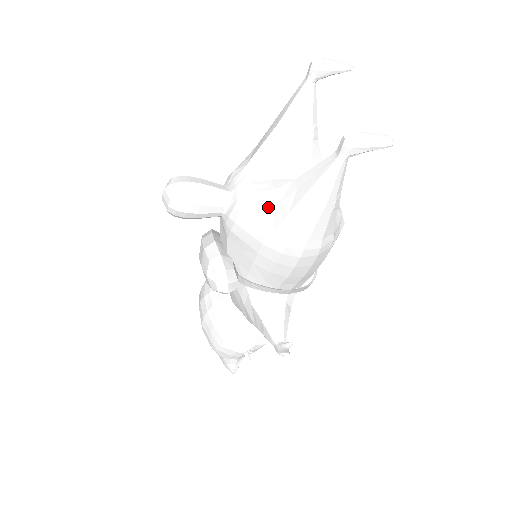
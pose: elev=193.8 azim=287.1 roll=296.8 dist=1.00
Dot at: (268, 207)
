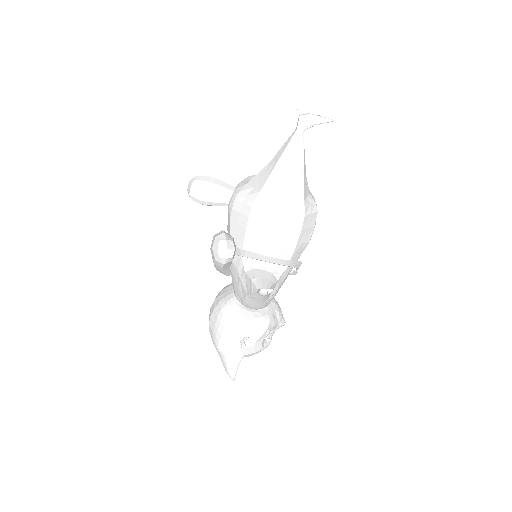
Dot at: (257, 181)
